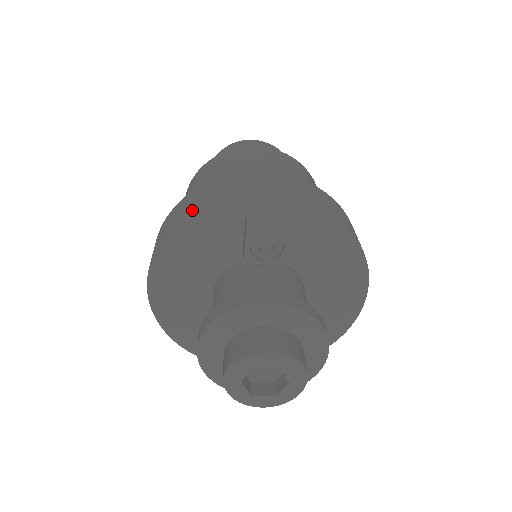
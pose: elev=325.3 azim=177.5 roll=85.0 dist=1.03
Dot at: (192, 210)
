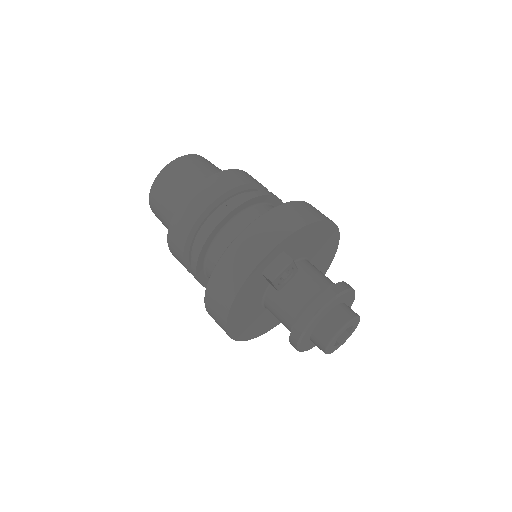
Dot at: (231, 296)
